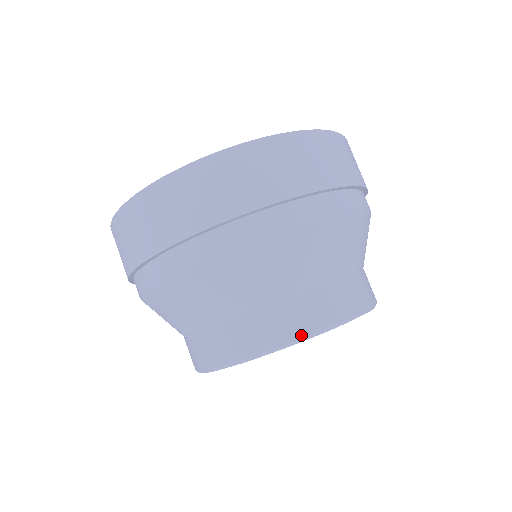
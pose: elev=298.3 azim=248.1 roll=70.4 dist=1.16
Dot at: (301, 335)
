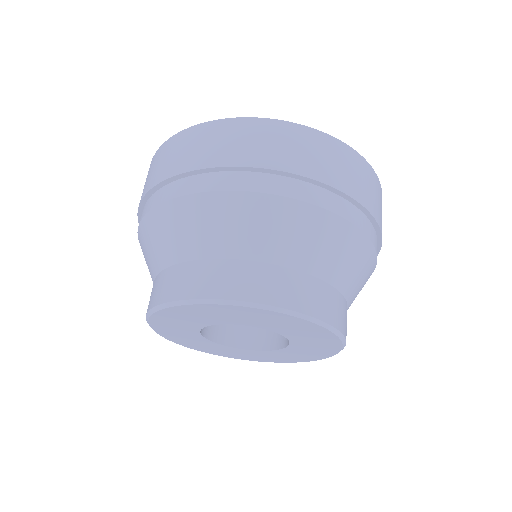
Dot at: (219, 296)
